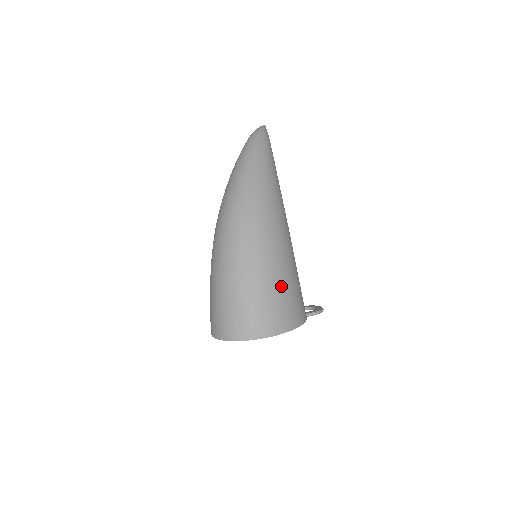
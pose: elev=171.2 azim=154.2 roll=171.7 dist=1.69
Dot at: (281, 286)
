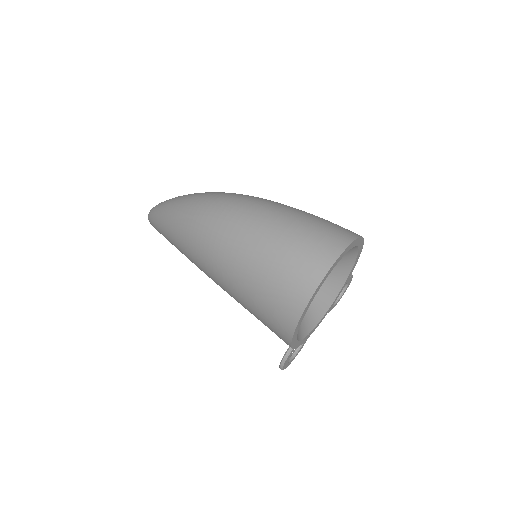
Dot at: occluded
